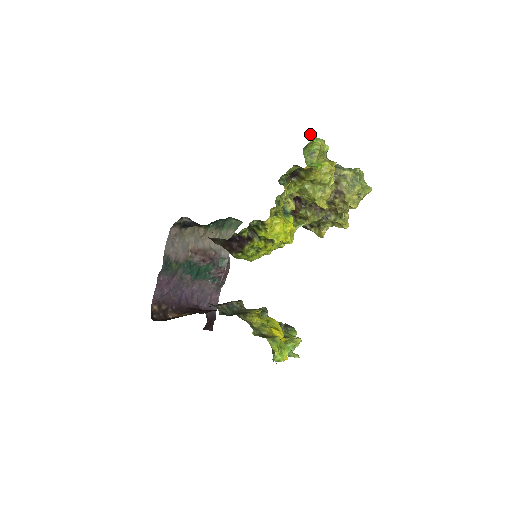
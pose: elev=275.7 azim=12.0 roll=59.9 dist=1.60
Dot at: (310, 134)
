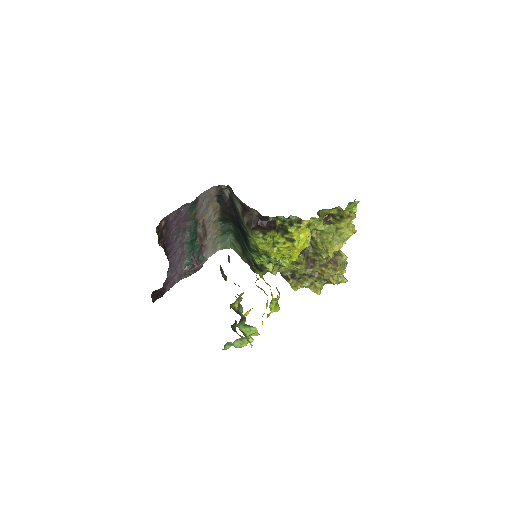
Dot at: occluded
